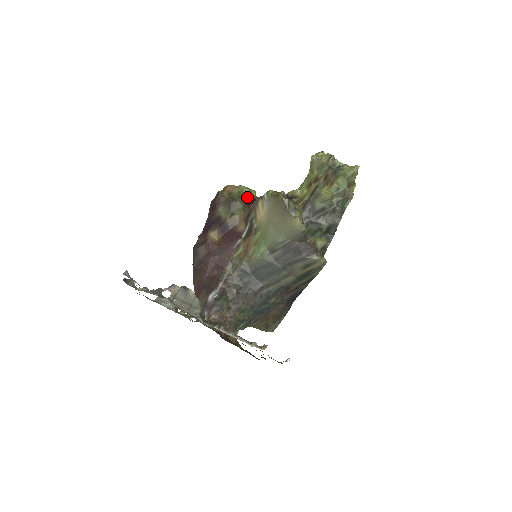
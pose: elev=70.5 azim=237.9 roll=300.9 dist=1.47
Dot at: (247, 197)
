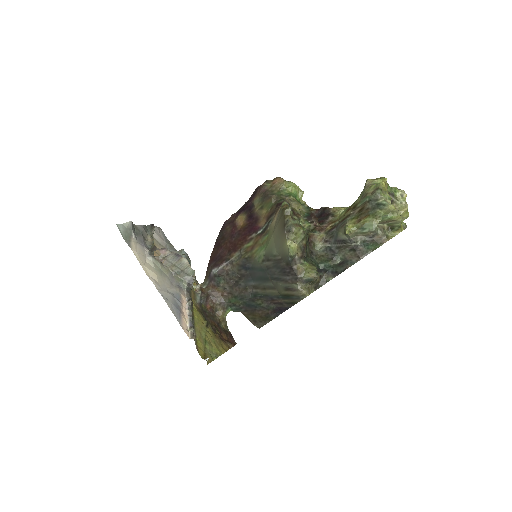
Dot at: (285, 196)
